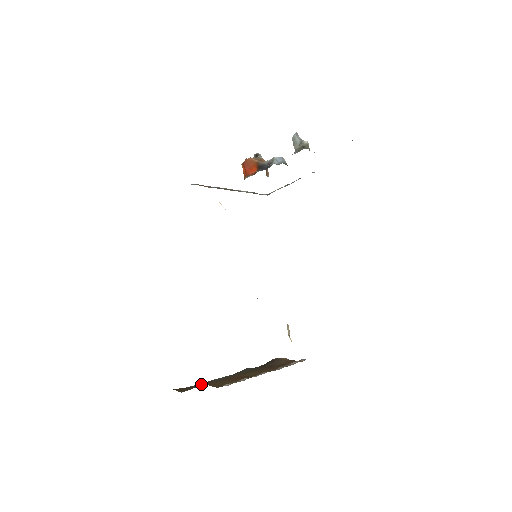
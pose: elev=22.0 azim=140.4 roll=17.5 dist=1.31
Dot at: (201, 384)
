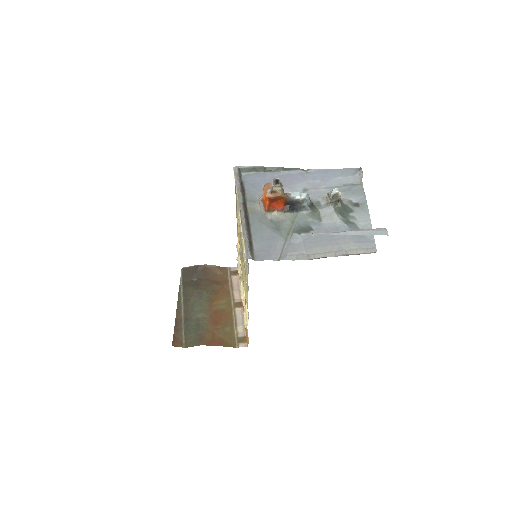
Dot at: (178, 324)
